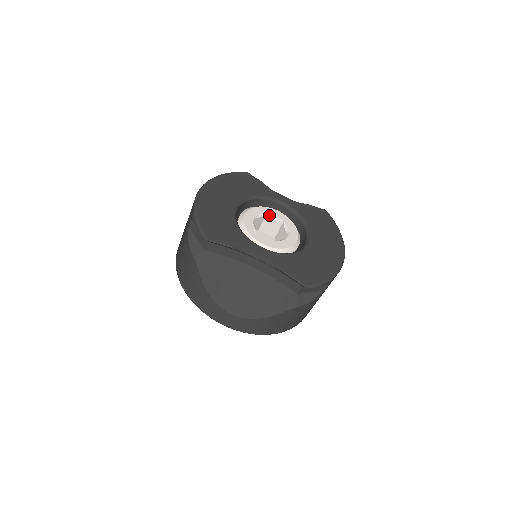
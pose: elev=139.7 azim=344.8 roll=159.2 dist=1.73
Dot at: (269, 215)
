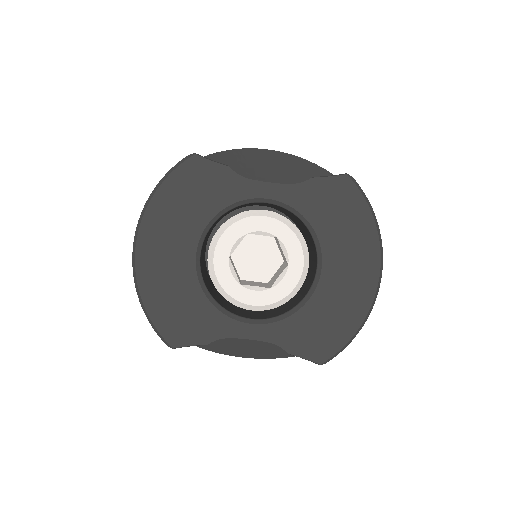
Dot at: (252, 233)
